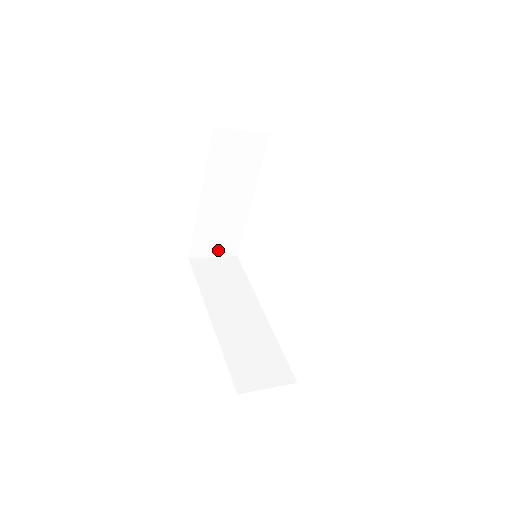
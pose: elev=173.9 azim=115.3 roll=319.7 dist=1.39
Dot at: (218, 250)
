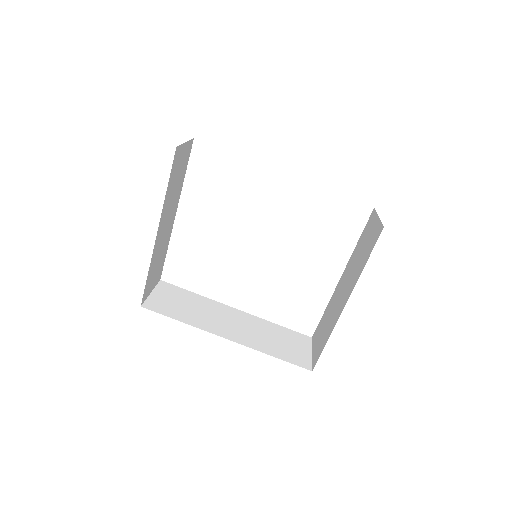
Dot at: (154, 282)
